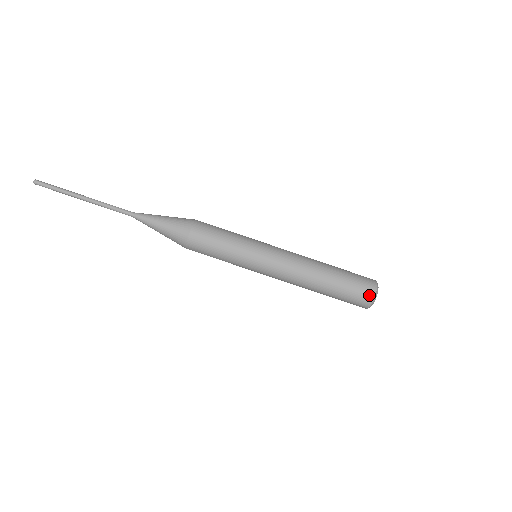
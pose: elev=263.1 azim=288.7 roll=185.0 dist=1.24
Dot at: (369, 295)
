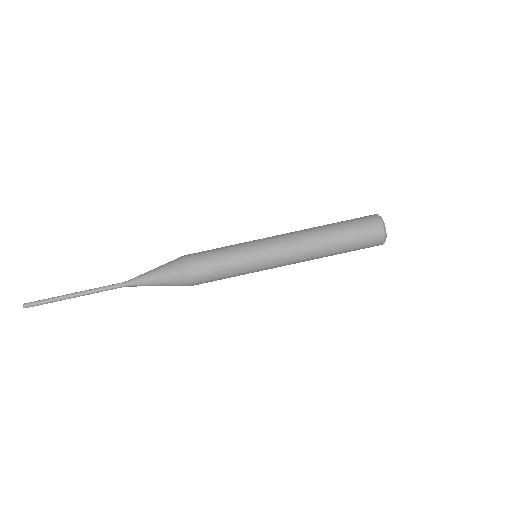
Dot at: (376, 224)
